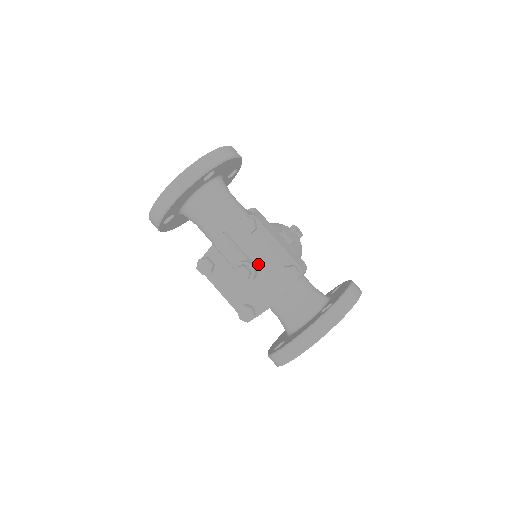
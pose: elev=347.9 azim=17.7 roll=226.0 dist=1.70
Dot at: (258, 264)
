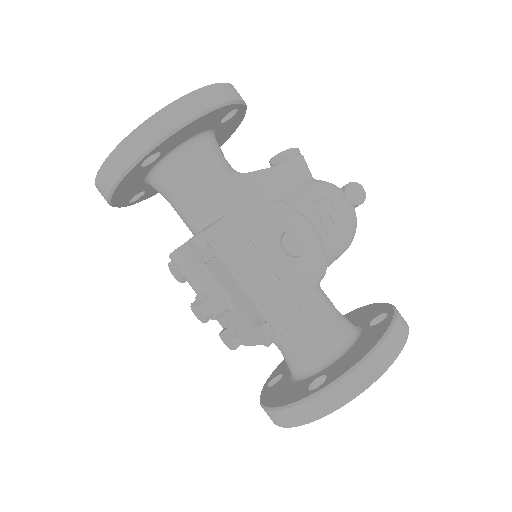
Dot at: (227, 297)
